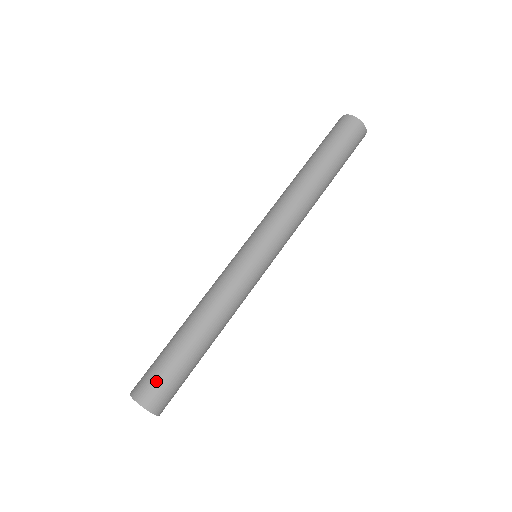
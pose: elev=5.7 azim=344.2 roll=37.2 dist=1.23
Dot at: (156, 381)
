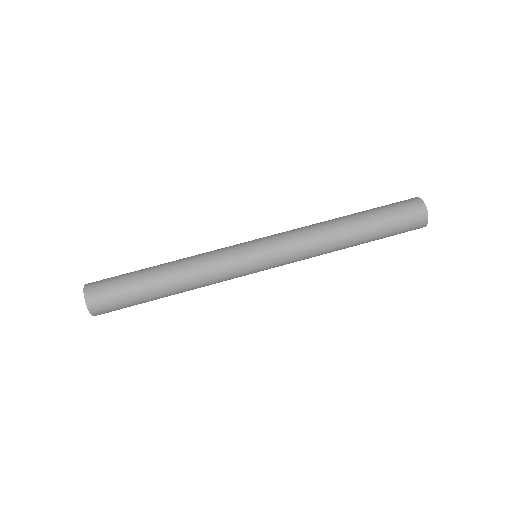
Dot at: (109, 295)
